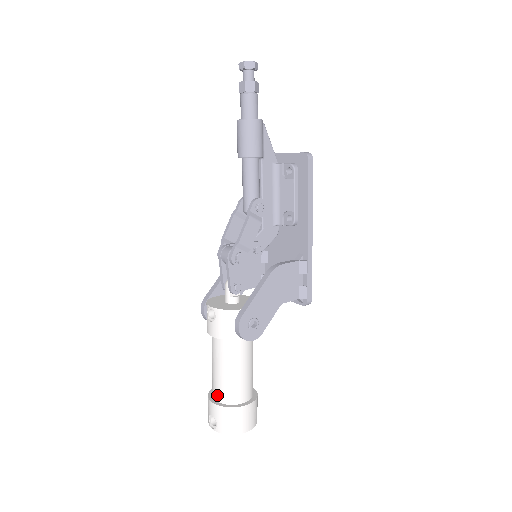
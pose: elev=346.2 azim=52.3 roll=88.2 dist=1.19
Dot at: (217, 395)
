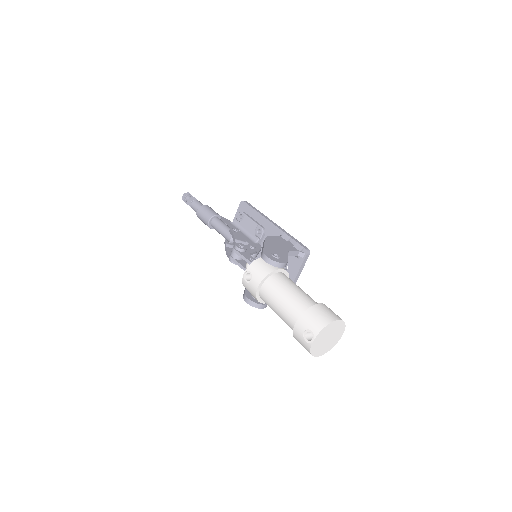
Dot at: (295, 317)
